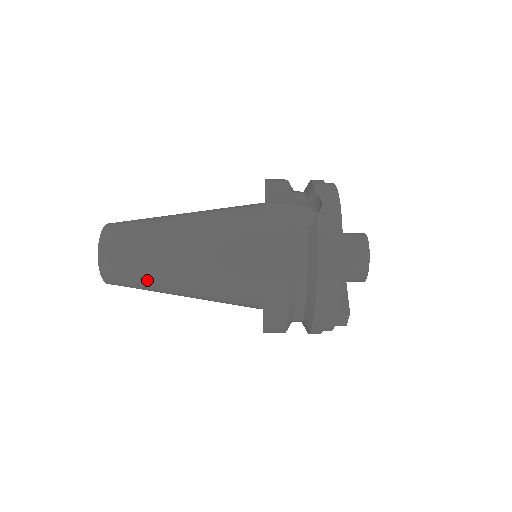
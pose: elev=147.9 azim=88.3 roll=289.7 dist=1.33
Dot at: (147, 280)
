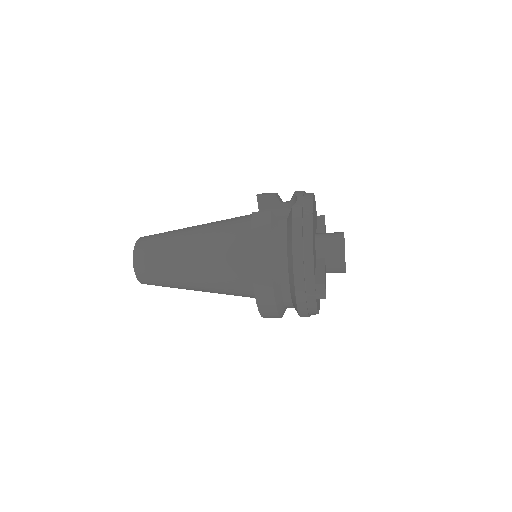
Dot at: (168, 272)
